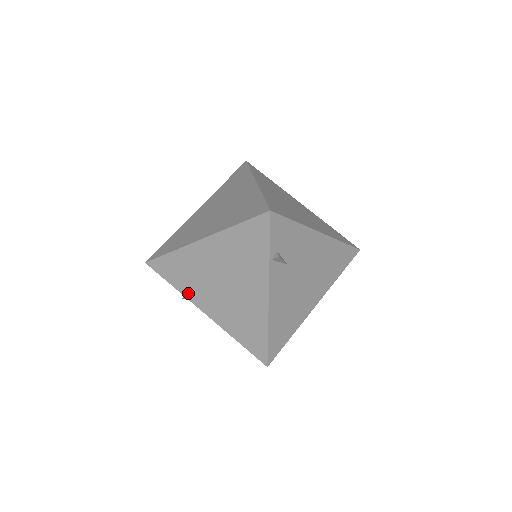
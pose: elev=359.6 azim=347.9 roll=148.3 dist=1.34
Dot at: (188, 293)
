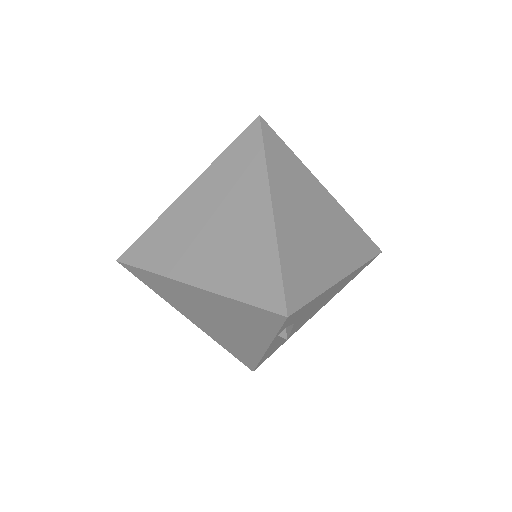
Dot at: (171, 302)
